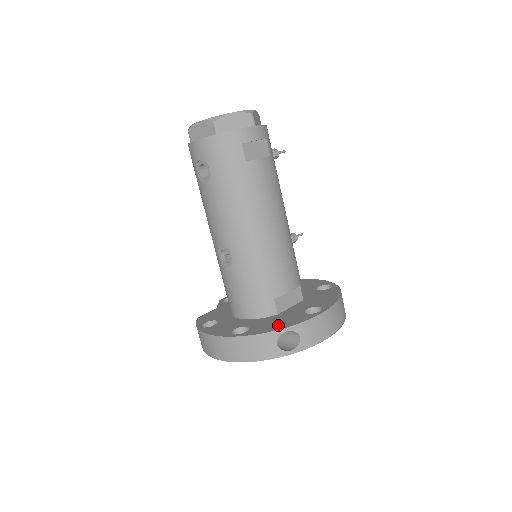
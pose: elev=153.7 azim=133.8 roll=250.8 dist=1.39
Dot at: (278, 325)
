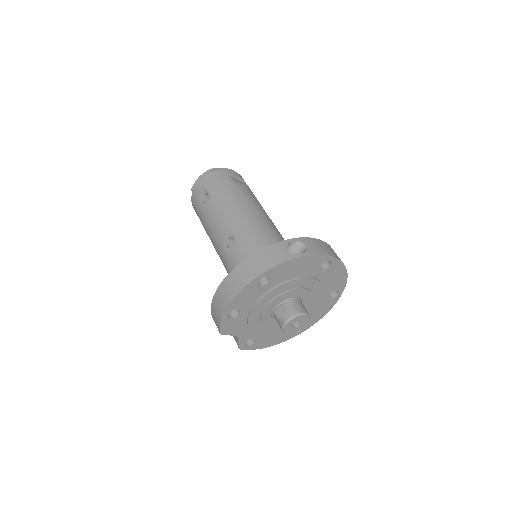
Dot at: occluded
